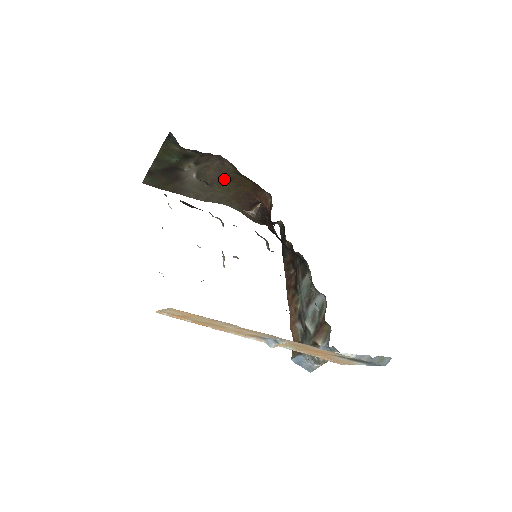
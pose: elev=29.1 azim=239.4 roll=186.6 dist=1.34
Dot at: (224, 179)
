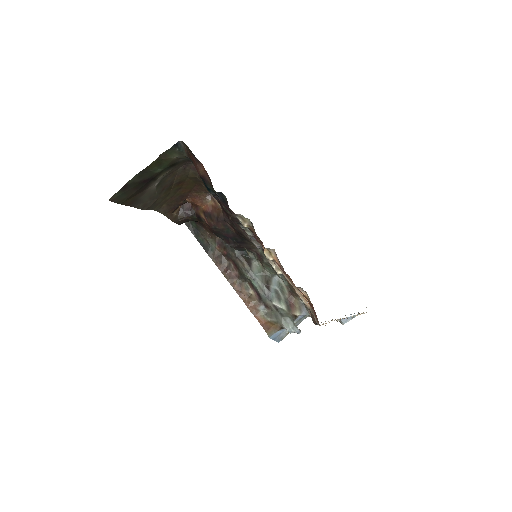
Dot at: (173, 184)
